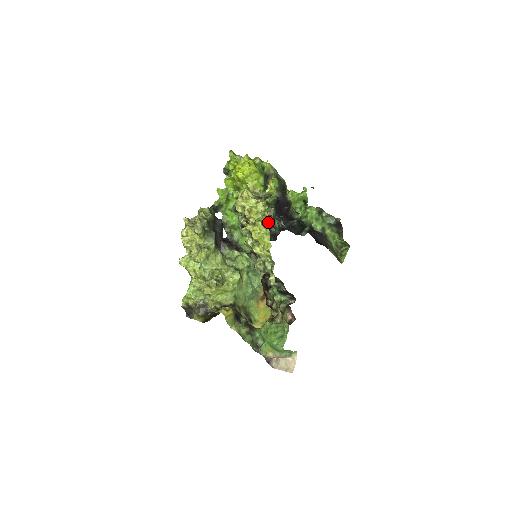
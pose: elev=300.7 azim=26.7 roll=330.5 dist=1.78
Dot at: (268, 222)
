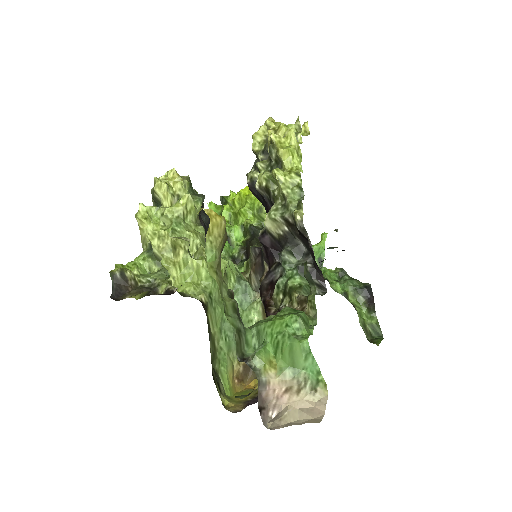
Dot at: occluded
